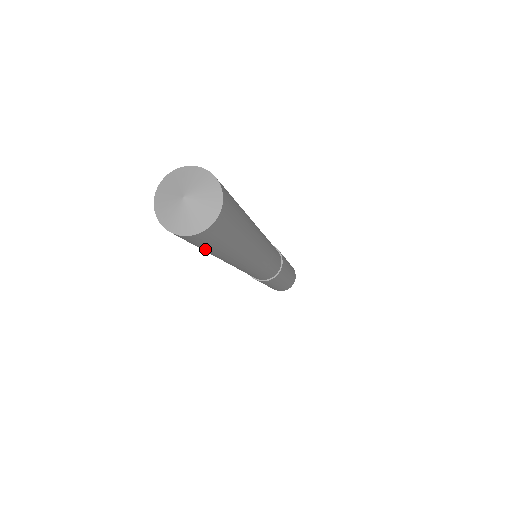
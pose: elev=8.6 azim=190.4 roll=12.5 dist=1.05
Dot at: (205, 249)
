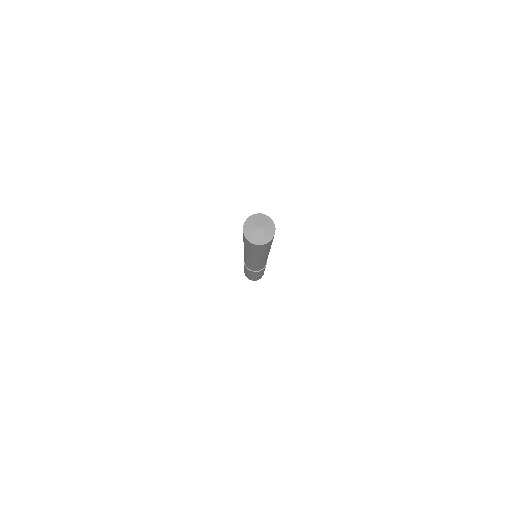
Dot at: (257, 251)
